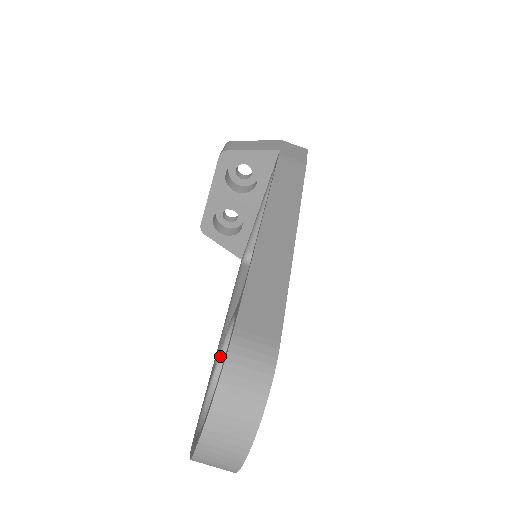
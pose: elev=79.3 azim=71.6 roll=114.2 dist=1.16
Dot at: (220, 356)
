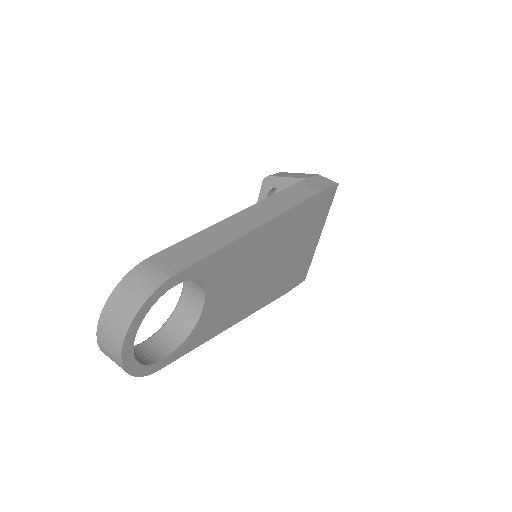
Dot at: (176, 307)
